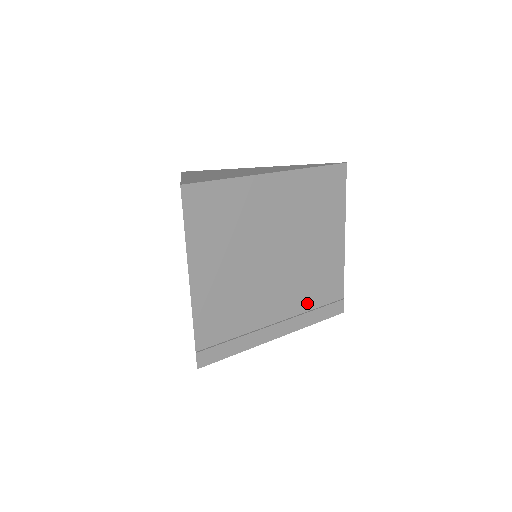
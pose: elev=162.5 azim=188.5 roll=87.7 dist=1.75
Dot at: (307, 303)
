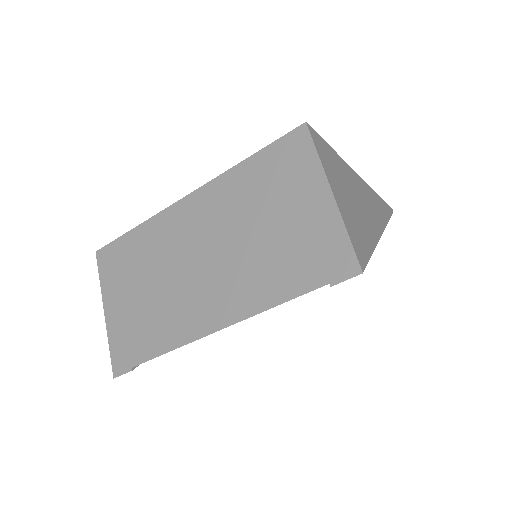
Dot at: occluded
